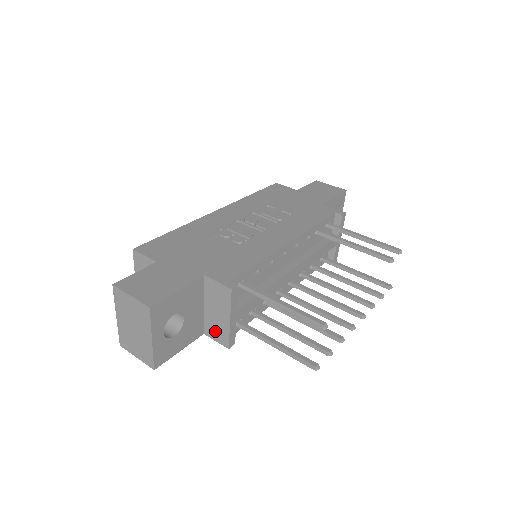
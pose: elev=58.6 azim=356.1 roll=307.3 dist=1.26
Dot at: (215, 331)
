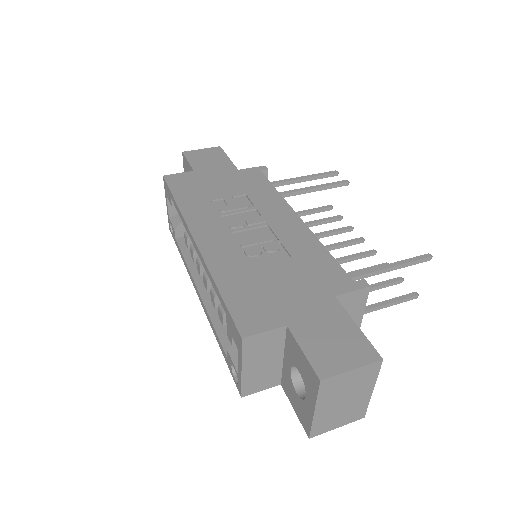
Dot at: occluded
